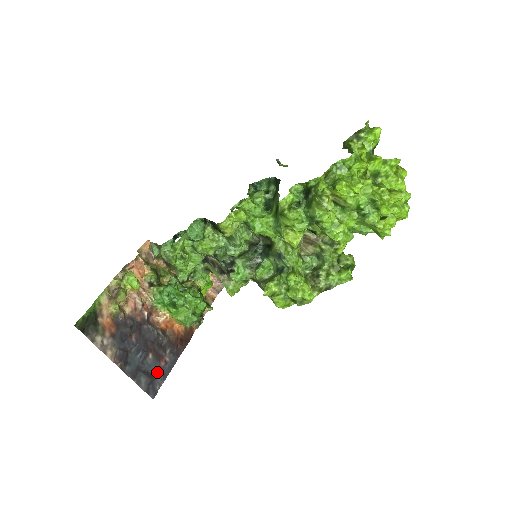
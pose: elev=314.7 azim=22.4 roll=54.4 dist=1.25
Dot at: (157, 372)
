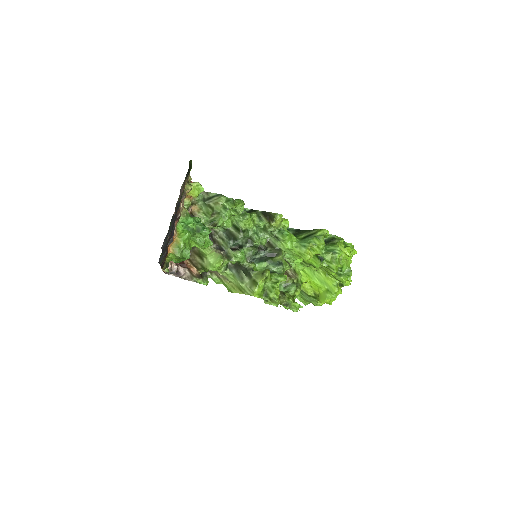
Dot at: (163, 252)
